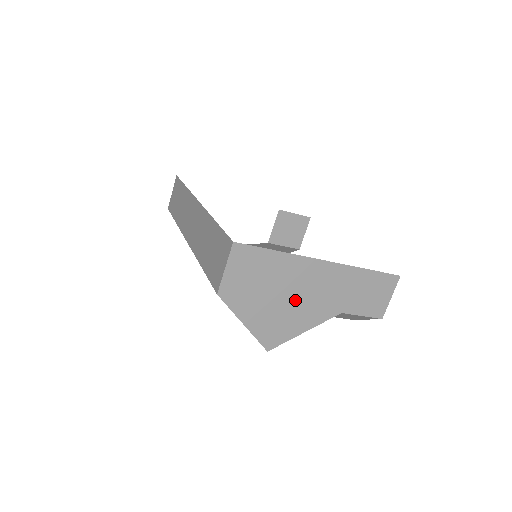
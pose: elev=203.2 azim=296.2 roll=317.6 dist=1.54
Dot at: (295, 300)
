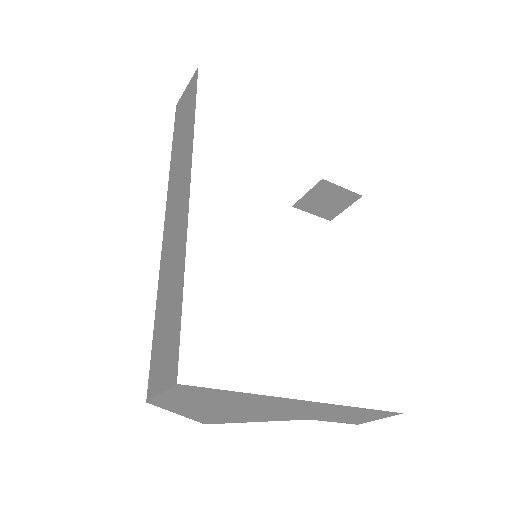
Dot at: (252, 411)
